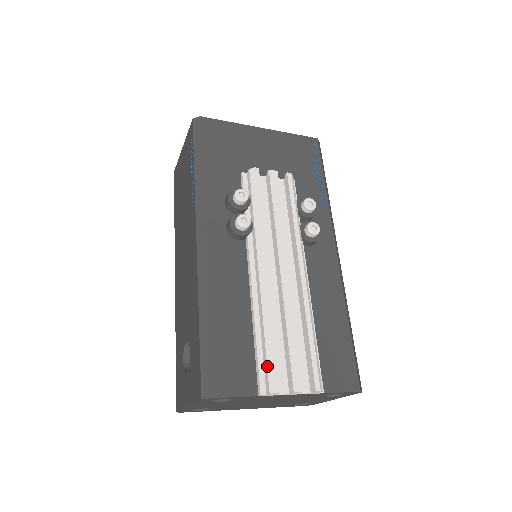
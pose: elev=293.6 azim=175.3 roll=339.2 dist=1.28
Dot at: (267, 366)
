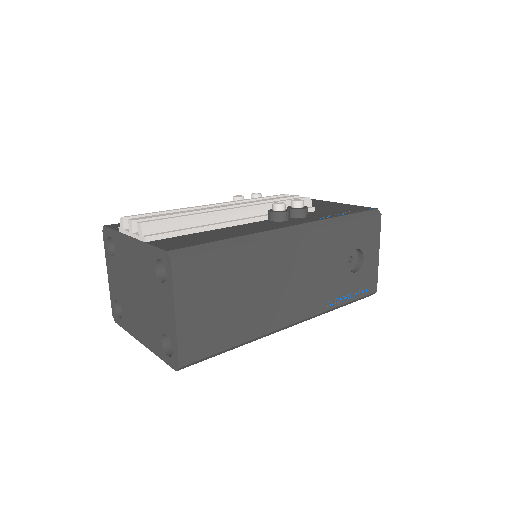
Dot at: occluded
